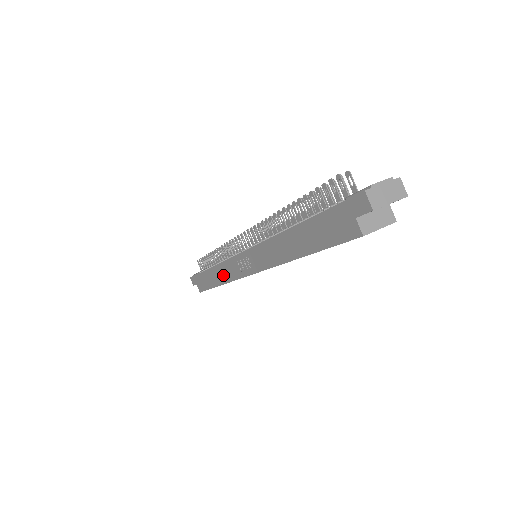
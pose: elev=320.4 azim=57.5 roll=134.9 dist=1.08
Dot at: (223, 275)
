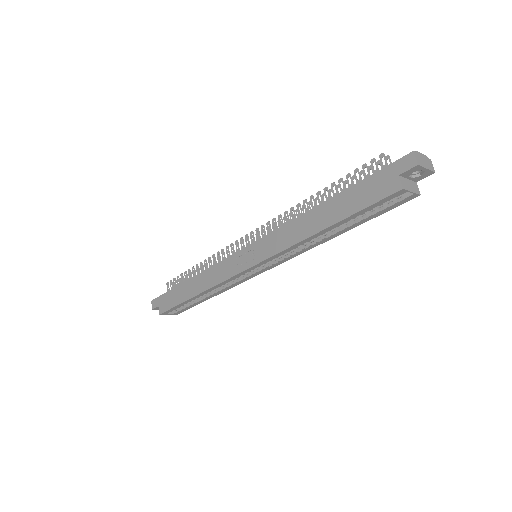
Dot at: (208, 280)
